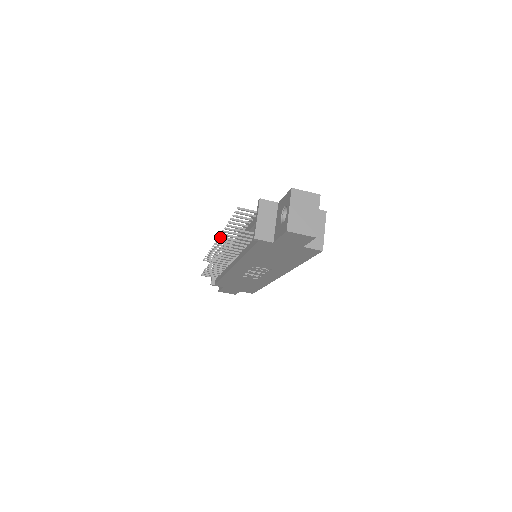
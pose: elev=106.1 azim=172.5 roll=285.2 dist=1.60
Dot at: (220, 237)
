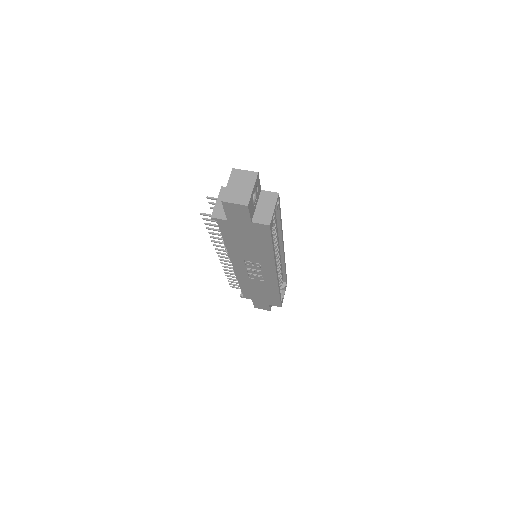
Dot at: occluded
